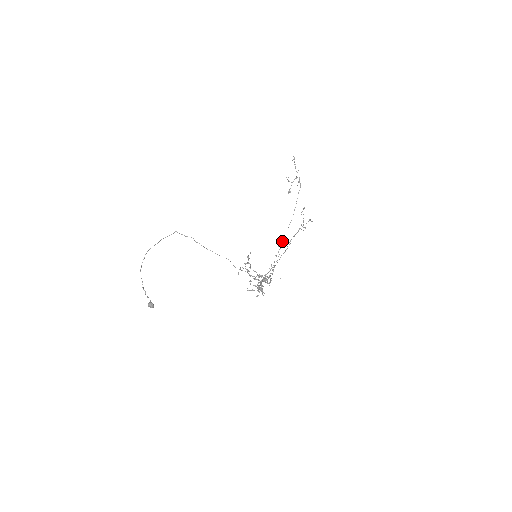
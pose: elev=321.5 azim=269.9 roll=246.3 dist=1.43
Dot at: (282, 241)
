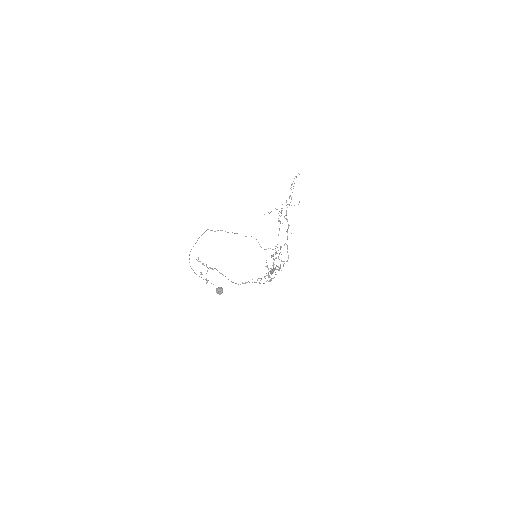
Dot at: (242, 283)
